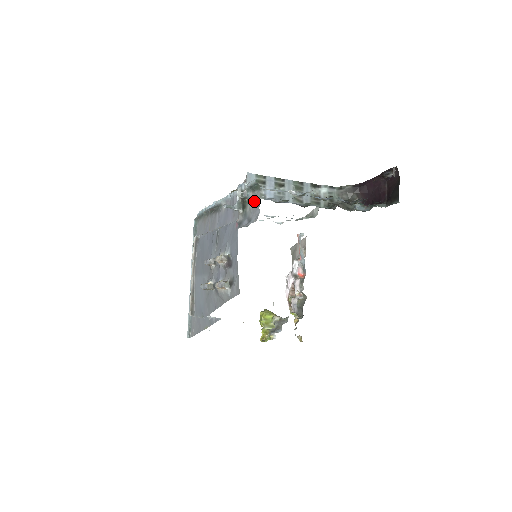
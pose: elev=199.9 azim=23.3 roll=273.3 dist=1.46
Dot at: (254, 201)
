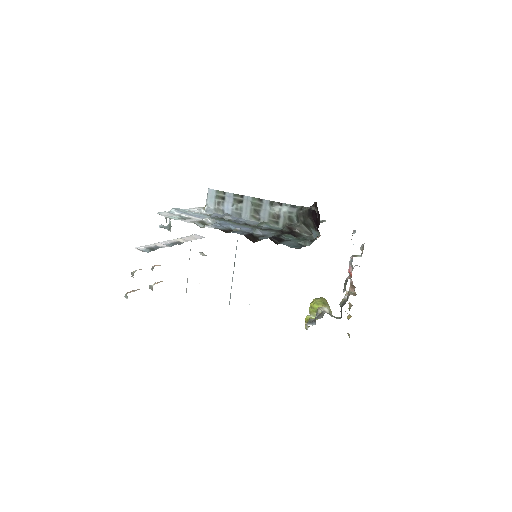
Dot at: occluded
